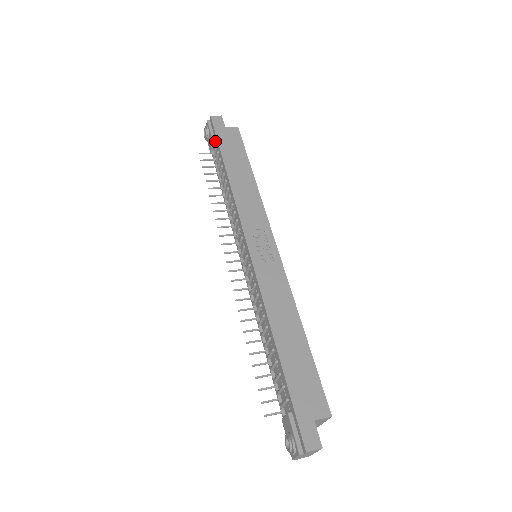
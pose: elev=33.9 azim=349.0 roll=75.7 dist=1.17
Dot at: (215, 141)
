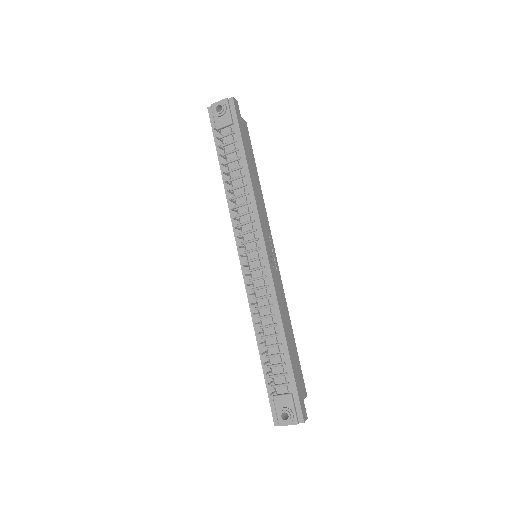
Dot at: (233, 126)
